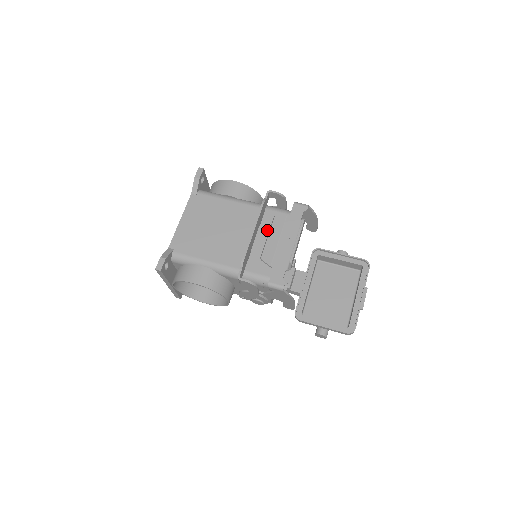
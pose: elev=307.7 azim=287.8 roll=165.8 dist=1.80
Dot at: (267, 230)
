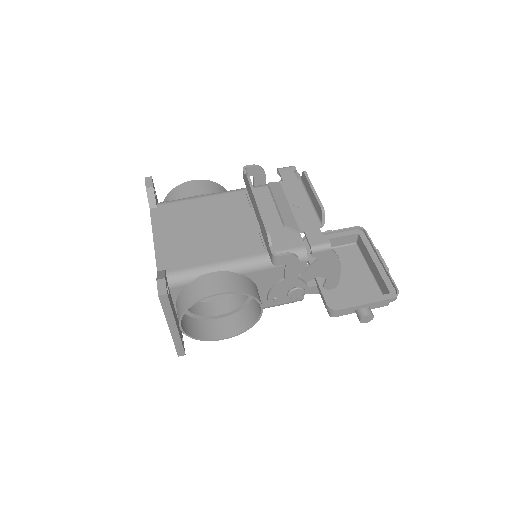
Dot at: (265, 206)
